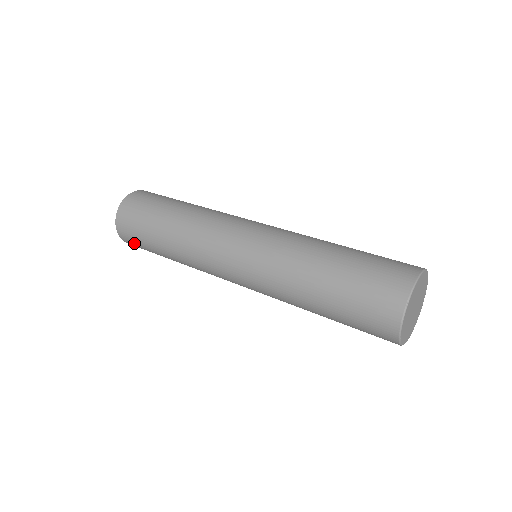
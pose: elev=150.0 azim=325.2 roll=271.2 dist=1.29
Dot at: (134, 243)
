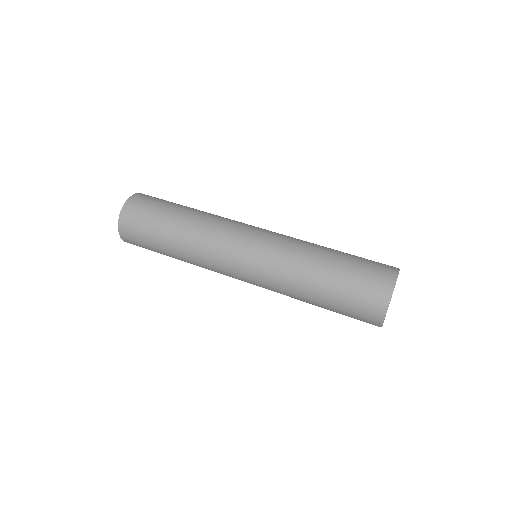
Dot at: (133, 230)
